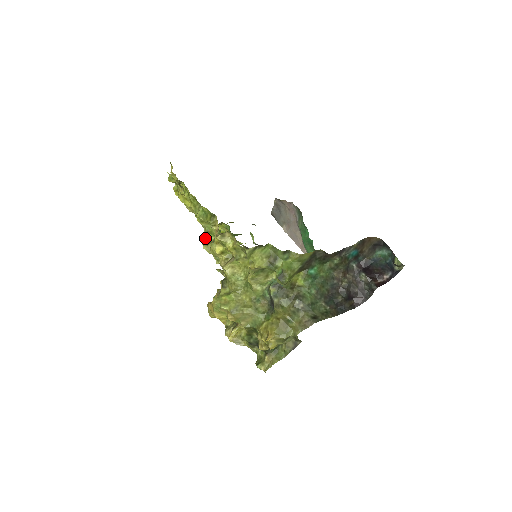
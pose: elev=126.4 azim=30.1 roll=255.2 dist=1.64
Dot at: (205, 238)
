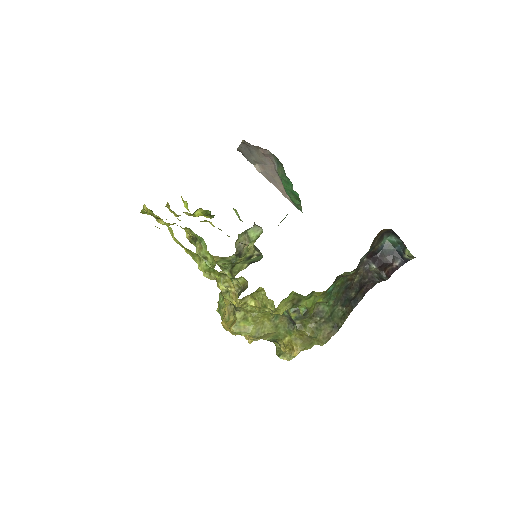
Dot at: occluded
